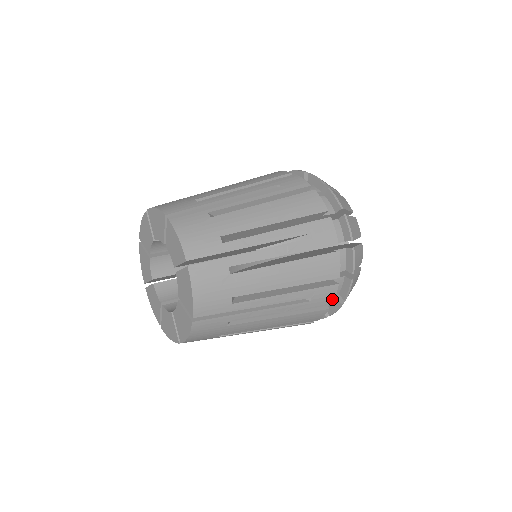
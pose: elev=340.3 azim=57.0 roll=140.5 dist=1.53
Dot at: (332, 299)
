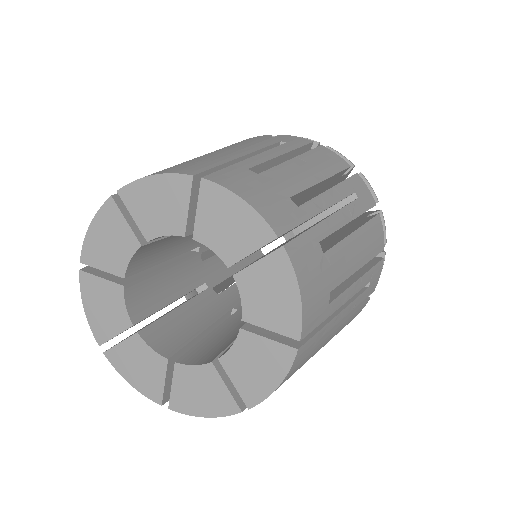
Dot at: (377, 282)
